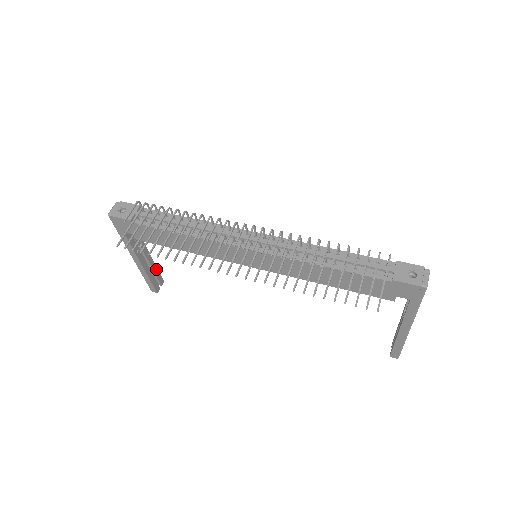
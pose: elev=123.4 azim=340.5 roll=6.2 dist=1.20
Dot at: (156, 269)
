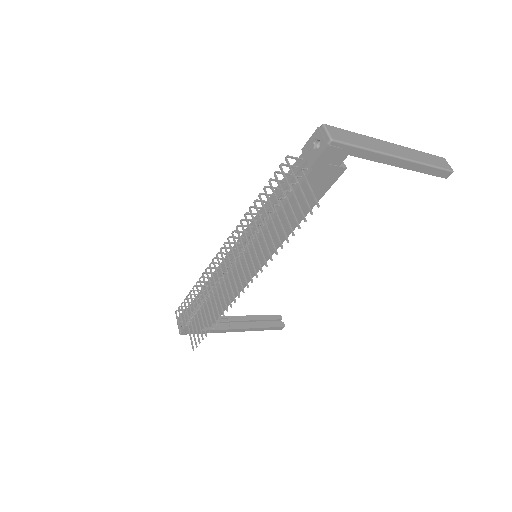
Dot at: (262, 317)
